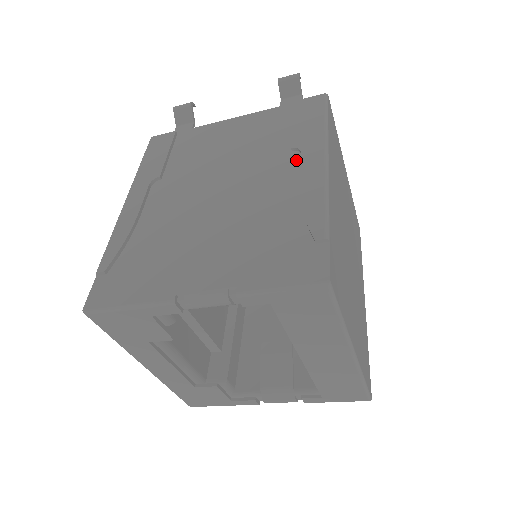
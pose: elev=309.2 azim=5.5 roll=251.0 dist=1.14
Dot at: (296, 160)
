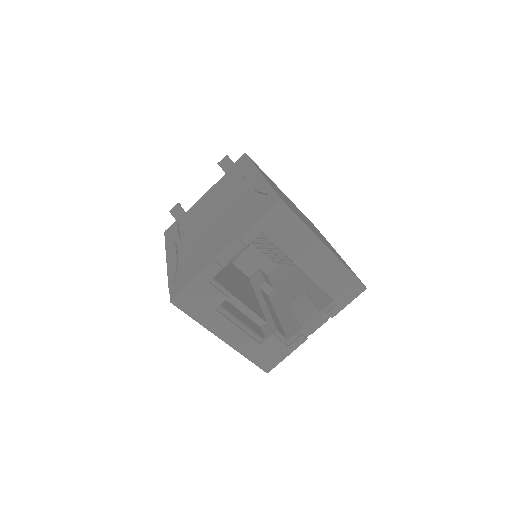
Dot at: (244, 182)
